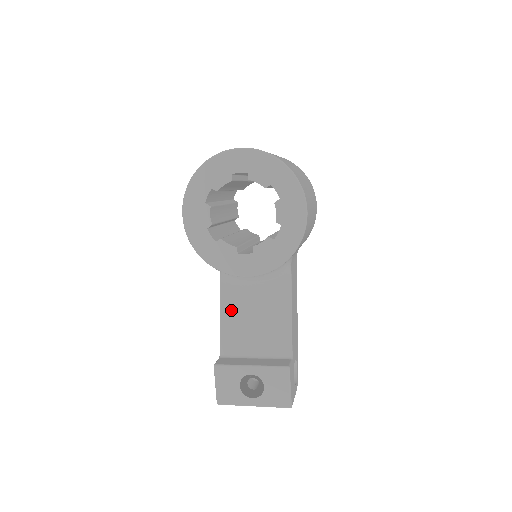
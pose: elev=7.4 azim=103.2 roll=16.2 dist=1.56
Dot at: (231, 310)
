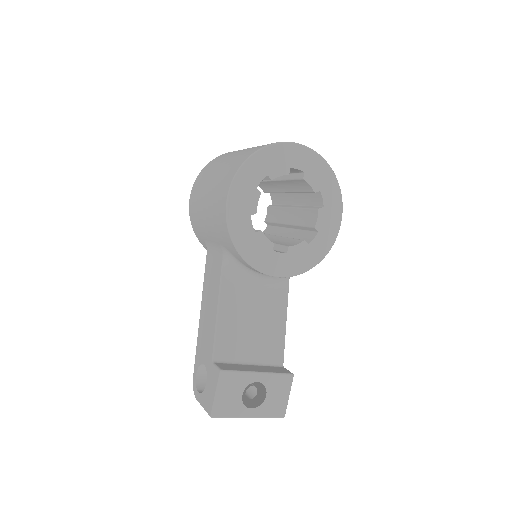
Dot at: (230, 310)
